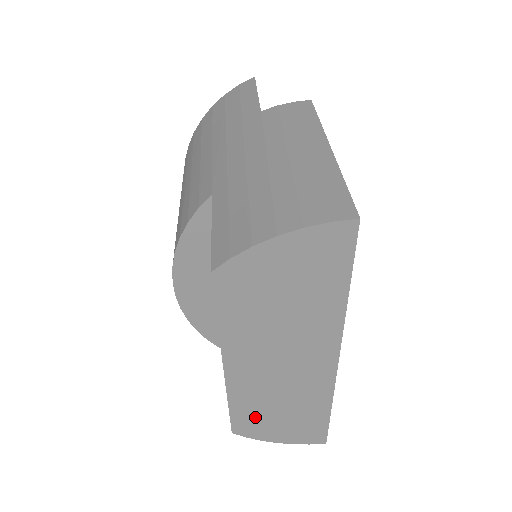
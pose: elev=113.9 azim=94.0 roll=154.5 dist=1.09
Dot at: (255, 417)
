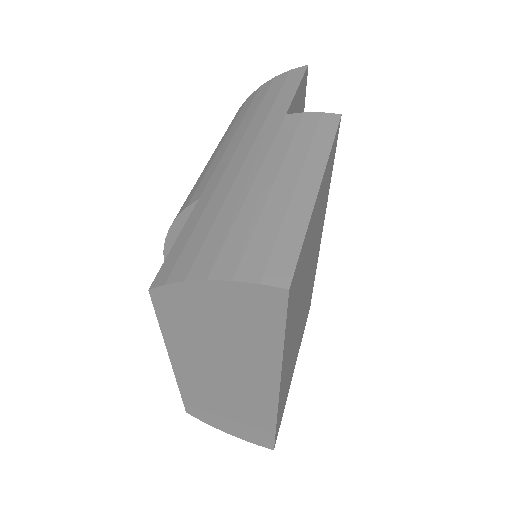
Dot at: (205, 408)
